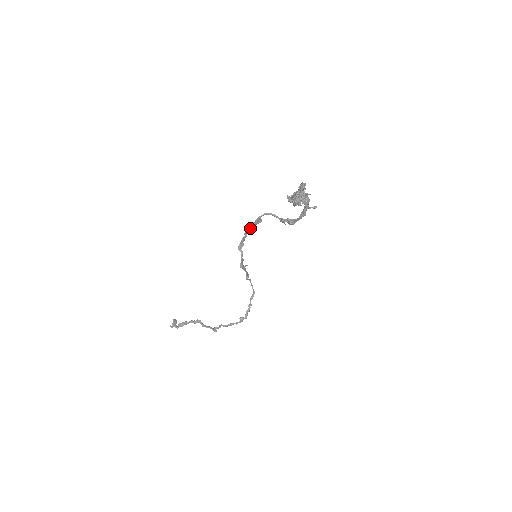
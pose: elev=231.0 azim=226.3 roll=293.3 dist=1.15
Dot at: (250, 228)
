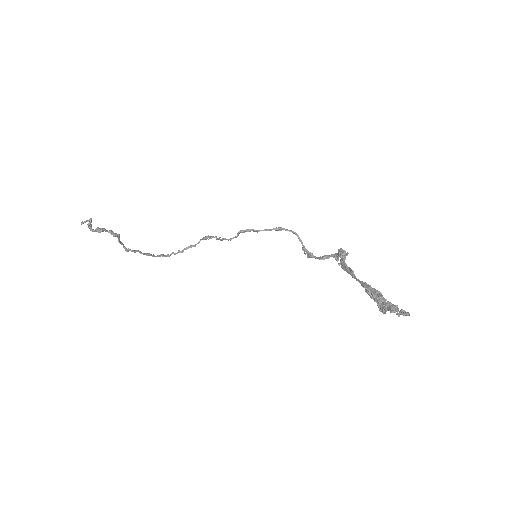
Dot at: (268, 230)
